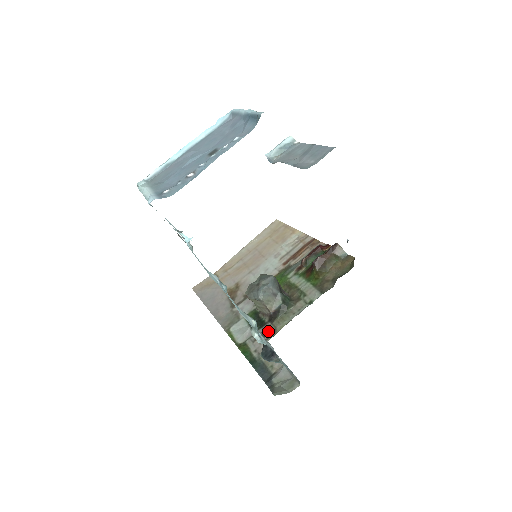
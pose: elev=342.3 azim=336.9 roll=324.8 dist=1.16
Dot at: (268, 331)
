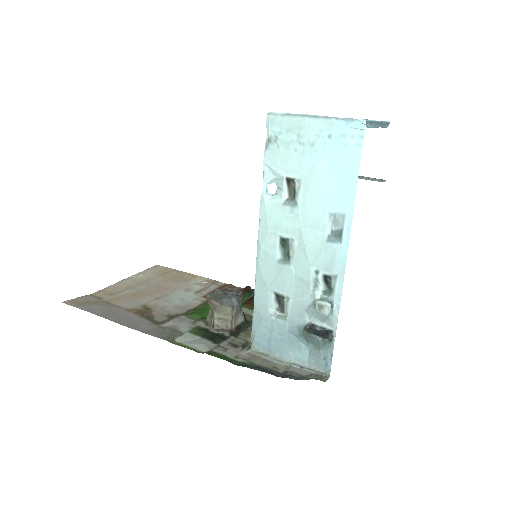
Dot at: (238, 343)
